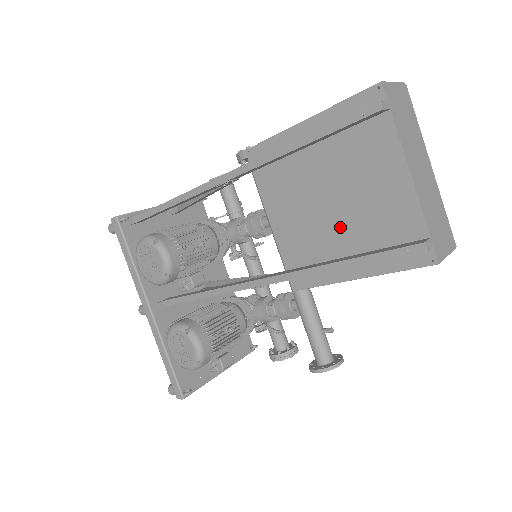
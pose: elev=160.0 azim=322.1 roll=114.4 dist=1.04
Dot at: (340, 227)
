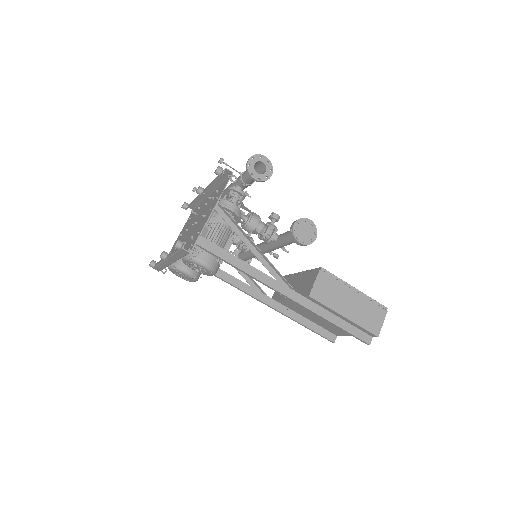
Dot at: (314, 318)
